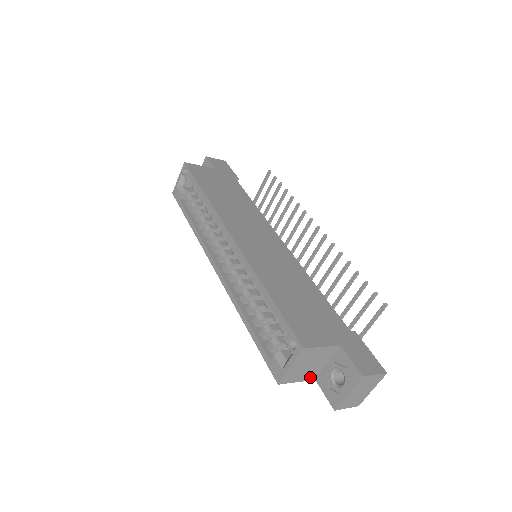
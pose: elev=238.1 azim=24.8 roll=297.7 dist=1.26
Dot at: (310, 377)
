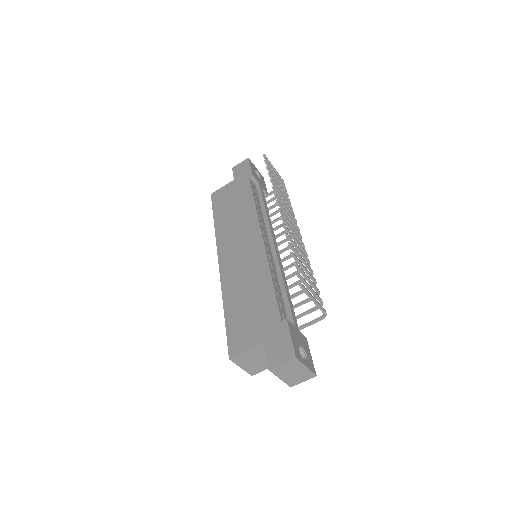
Dot at: occluded
